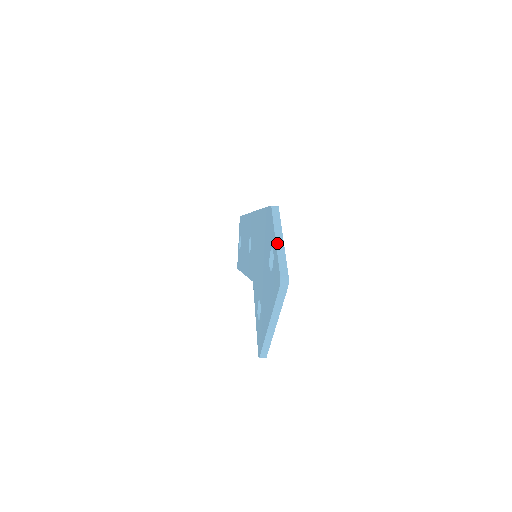
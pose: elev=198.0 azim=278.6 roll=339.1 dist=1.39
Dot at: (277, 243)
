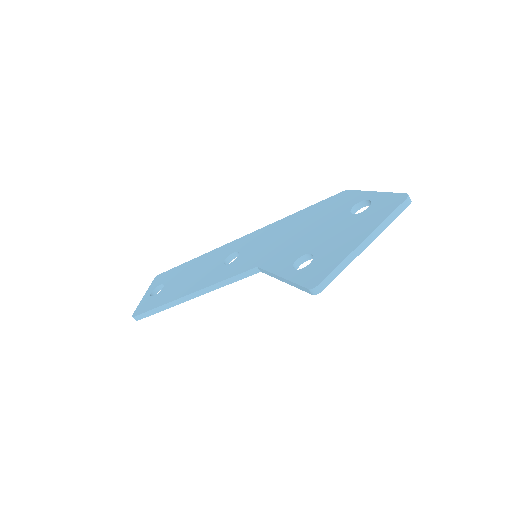
Dot at: (378, 192)
